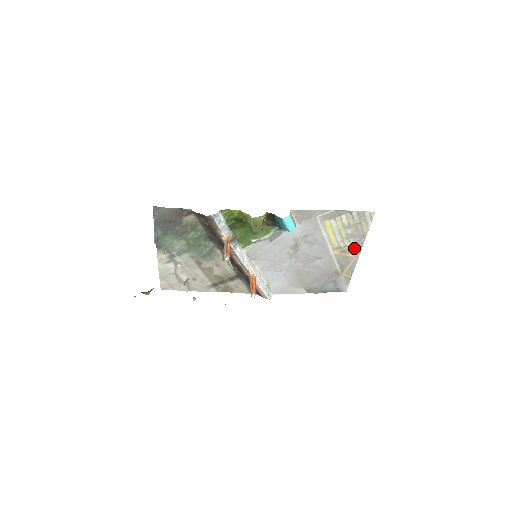
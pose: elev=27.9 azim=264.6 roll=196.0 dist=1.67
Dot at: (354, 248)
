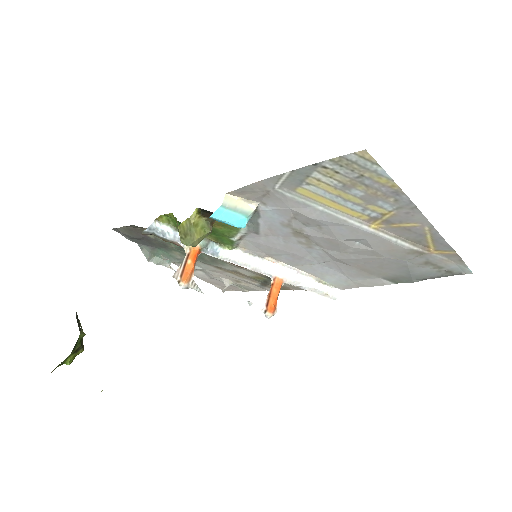
Dot at: (403, 213)
